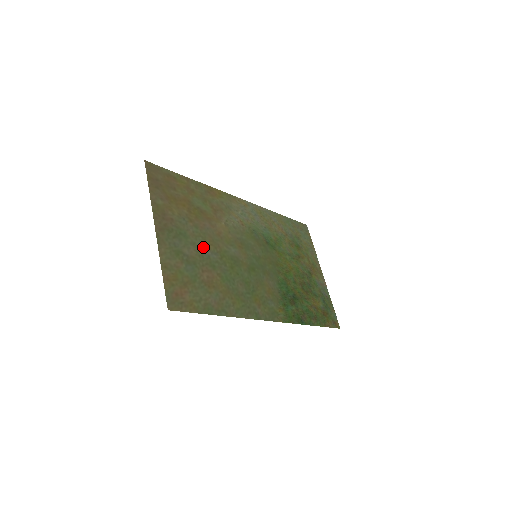
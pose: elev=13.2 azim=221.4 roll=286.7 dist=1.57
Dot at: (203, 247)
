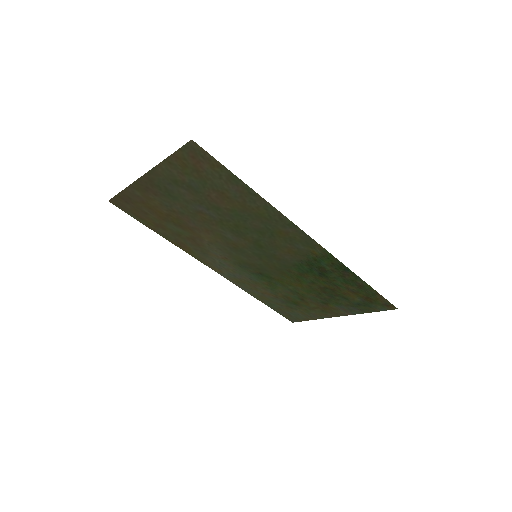
Dot at: (198, 209)
